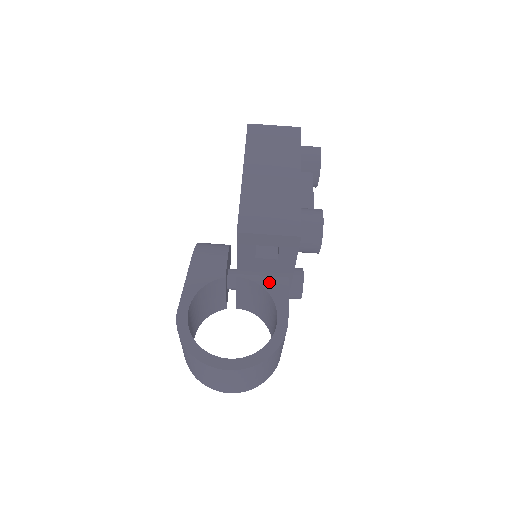
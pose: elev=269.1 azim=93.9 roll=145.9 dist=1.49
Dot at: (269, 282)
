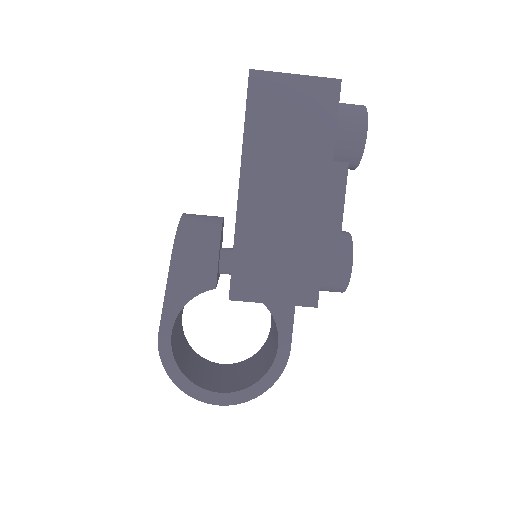
Dot at: occluded
